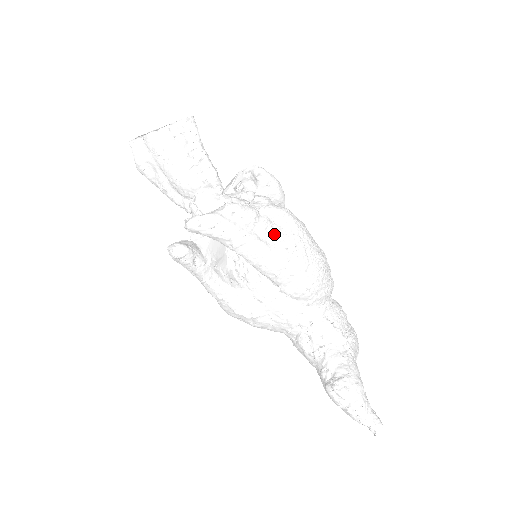
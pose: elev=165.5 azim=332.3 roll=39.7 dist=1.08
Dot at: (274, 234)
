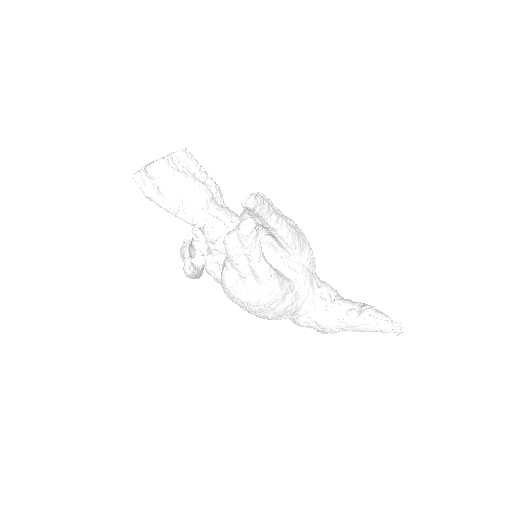
Dot at: (282, 216)
